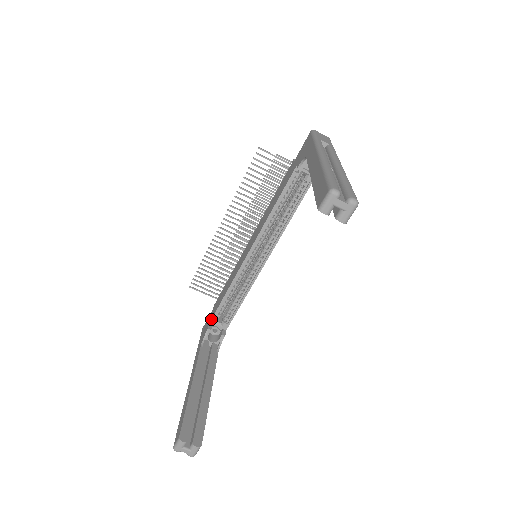
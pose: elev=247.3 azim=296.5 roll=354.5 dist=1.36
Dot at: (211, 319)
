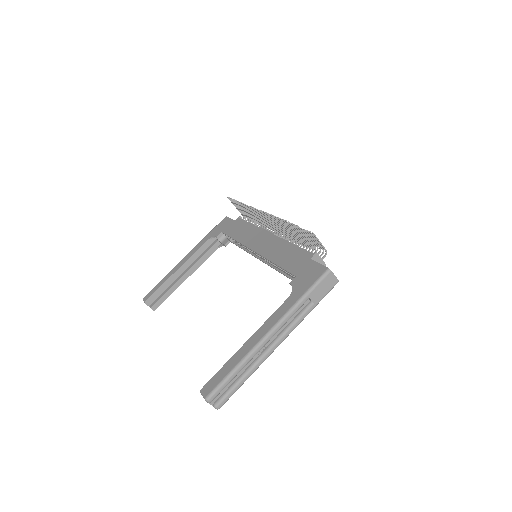
Dot at: (223, 233)
